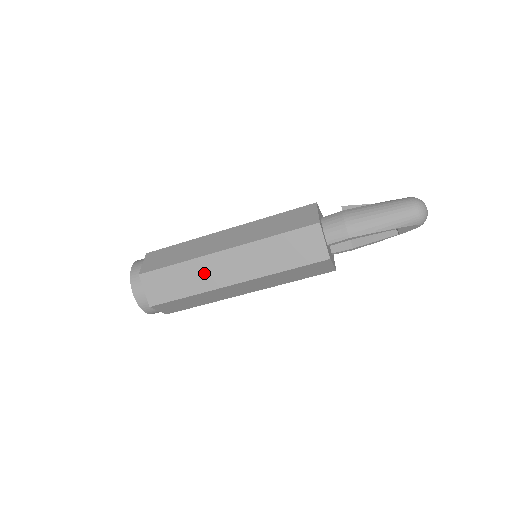
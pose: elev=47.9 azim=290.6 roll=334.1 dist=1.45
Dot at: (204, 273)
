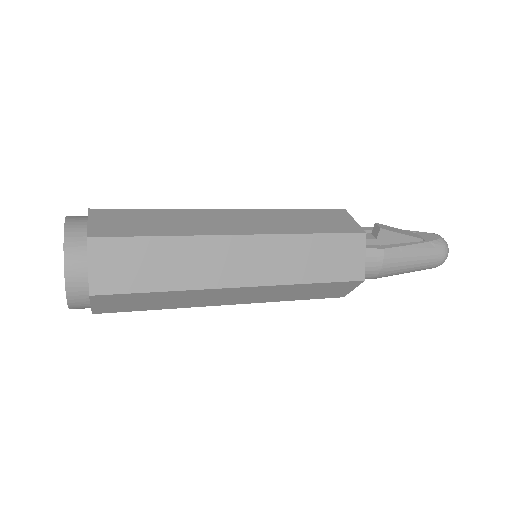
Dot at: (197, 298)
